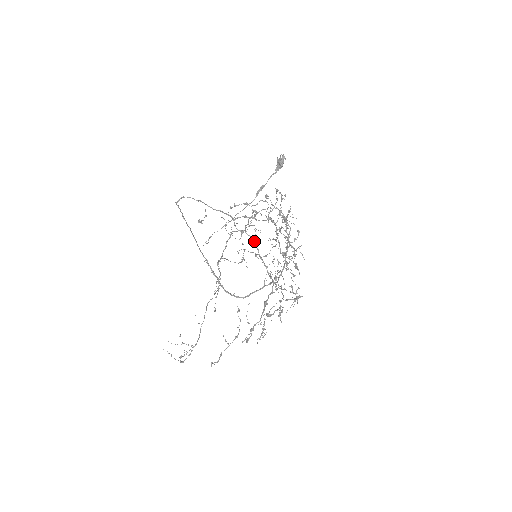
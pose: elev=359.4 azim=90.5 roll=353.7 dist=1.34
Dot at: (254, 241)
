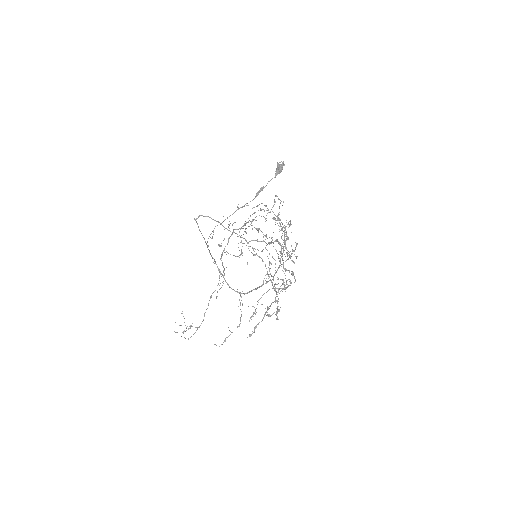
Dot at: occluded
